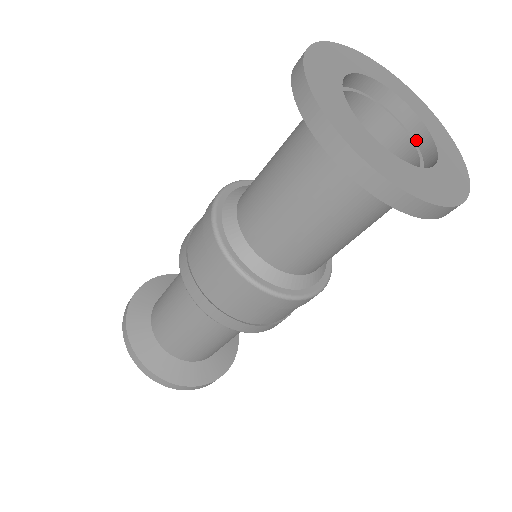
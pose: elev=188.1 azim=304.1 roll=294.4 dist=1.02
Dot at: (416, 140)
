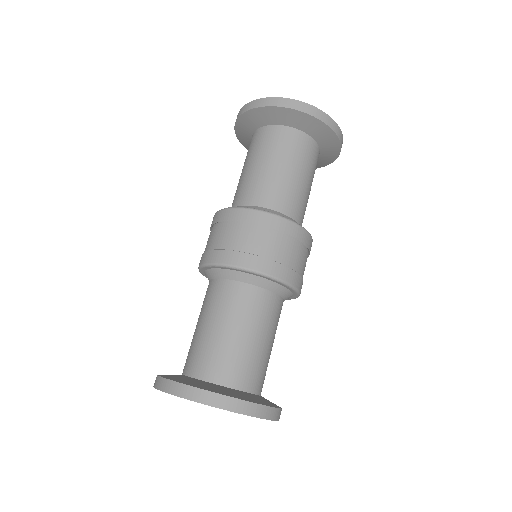
Dot at: occluded
